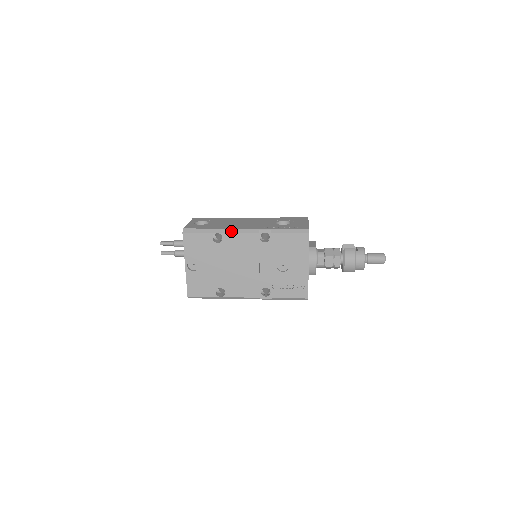
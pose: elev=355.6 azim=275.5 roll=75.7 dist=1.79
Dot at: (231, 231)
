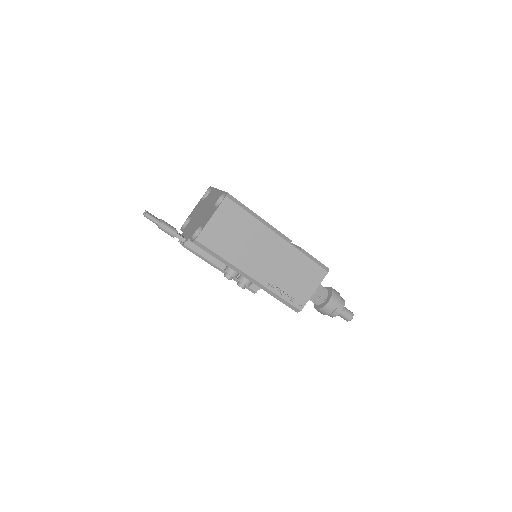
Dot at: occluded
